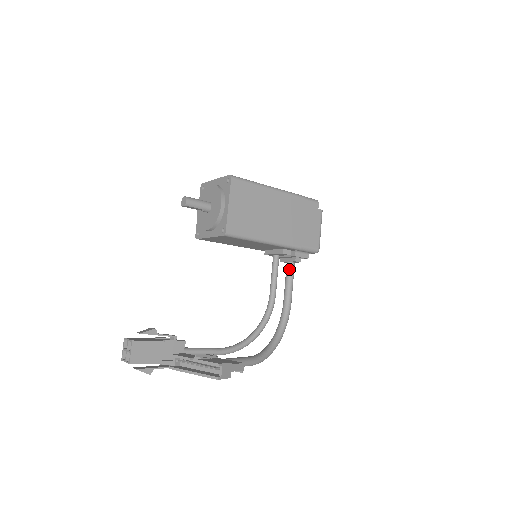
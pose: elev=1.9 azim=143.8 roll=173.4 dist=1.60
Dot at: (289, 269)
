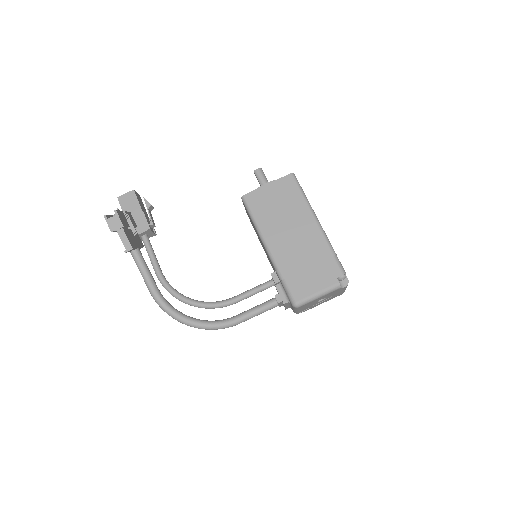
Dot at: (268, 301)
